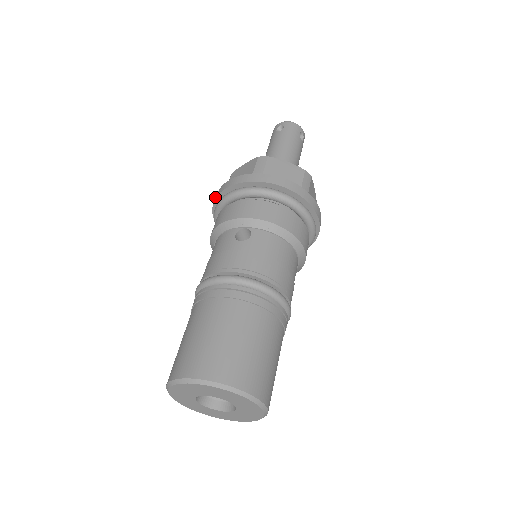
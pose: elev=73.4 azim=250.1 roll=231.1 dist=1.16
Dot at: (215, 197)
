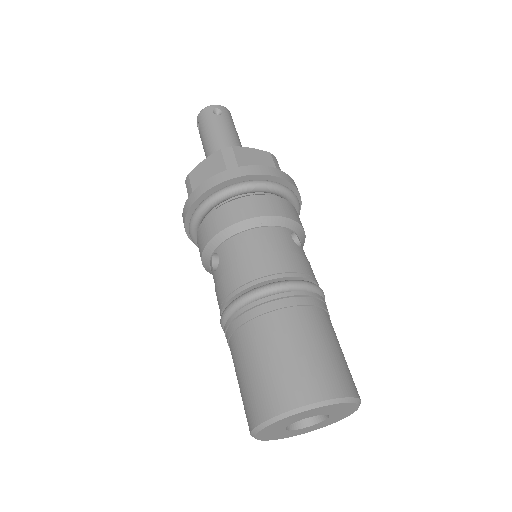
Dot at: occluded
